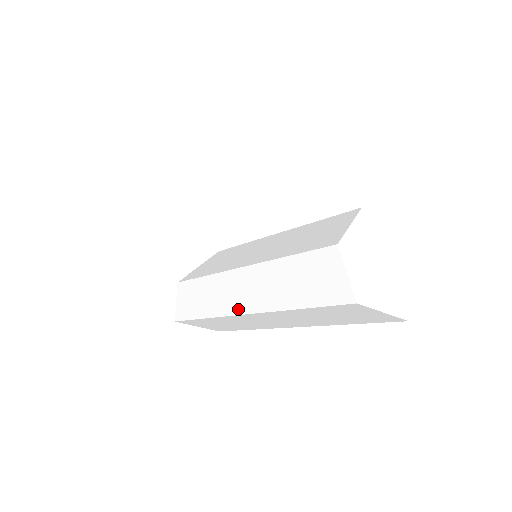
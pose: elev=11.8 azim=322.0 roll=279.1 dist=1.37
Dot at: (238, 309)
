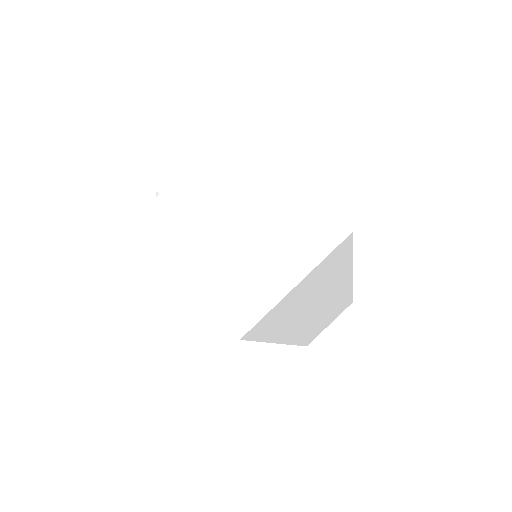
Dot at: occluded
